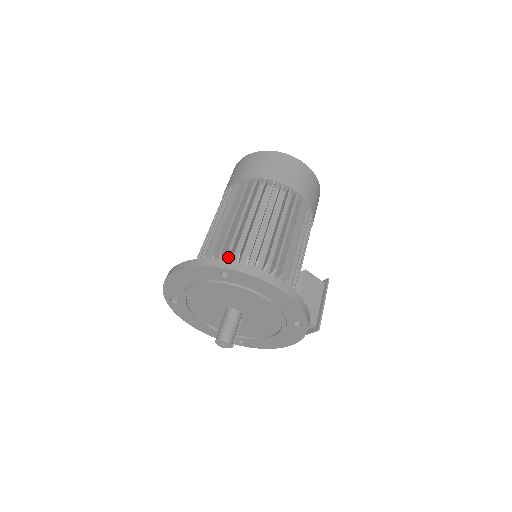
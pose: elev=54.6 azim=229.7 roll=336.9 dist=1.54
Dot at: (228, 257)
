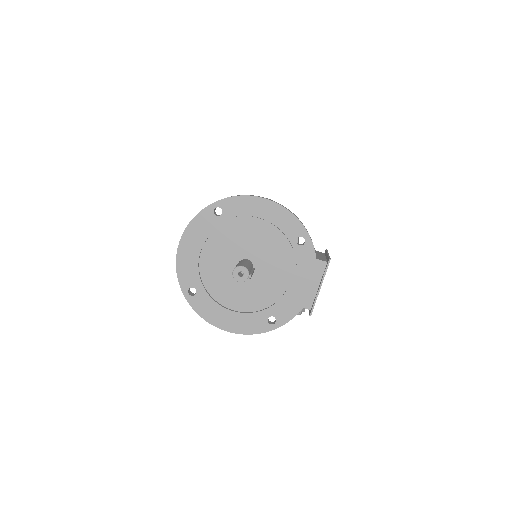
Dot at: occluded
